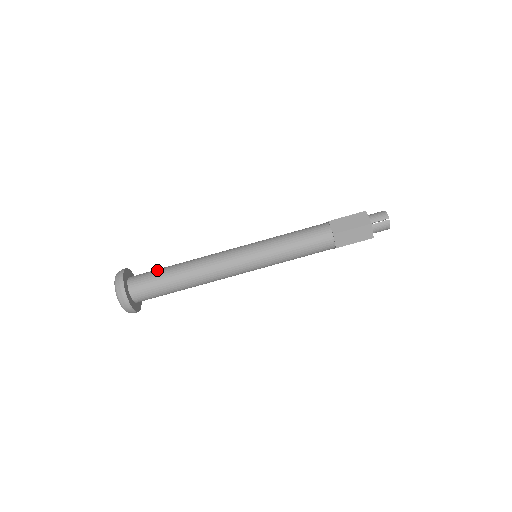
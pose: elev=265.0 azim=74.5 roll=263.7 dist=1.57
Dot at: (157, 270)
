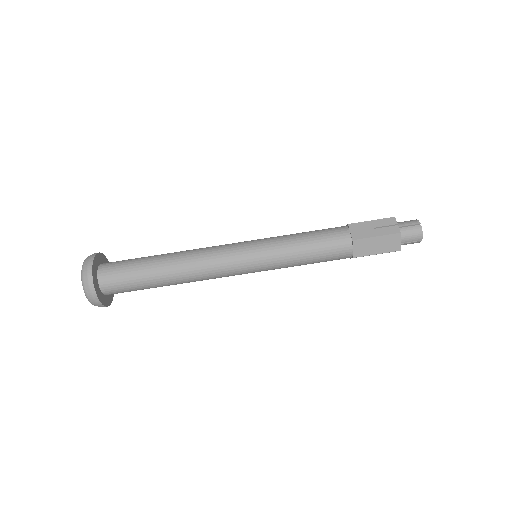
Dot at: (134, 272)
